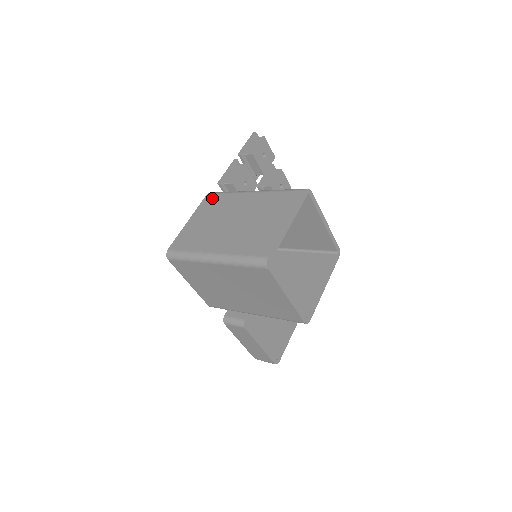
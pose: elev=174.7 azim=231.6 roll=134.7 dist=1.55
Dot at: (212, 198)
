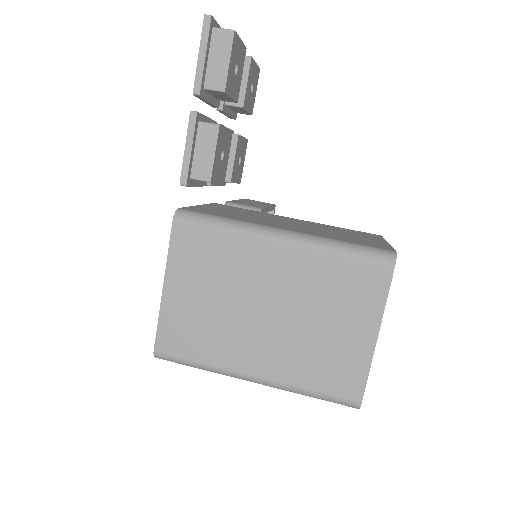
Dot at: (191, 237)
